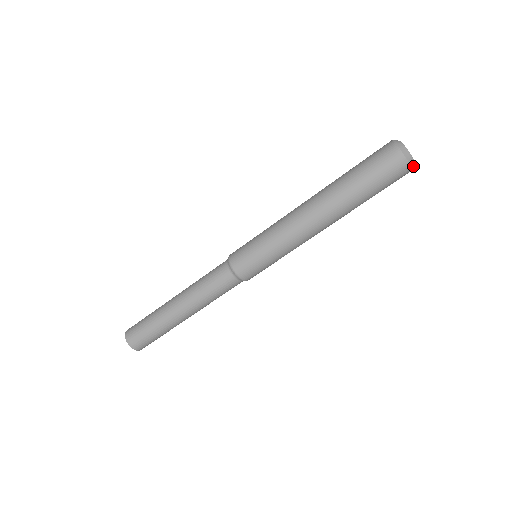
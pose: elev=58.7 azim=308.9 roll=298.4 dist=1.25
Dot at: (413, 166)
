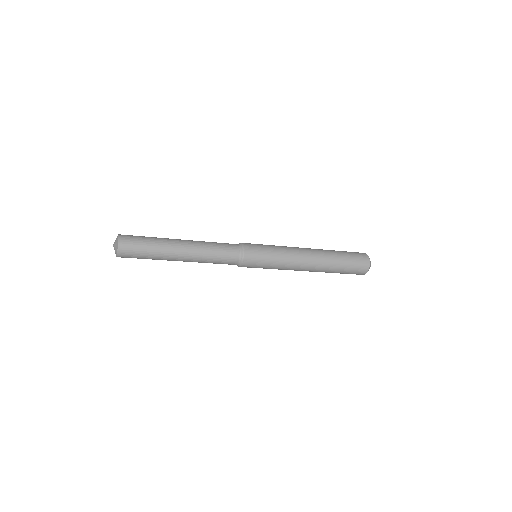
Dot at: (364, 274)
